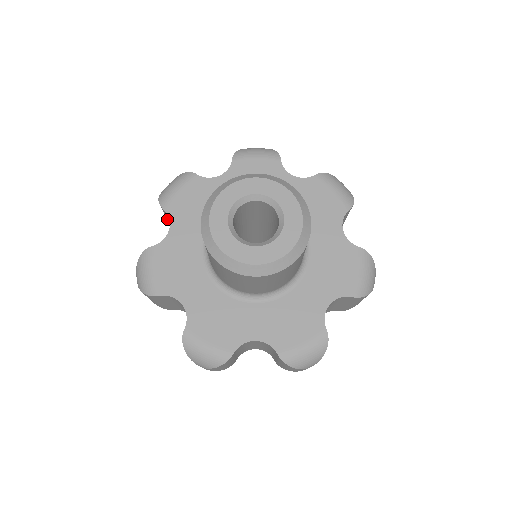
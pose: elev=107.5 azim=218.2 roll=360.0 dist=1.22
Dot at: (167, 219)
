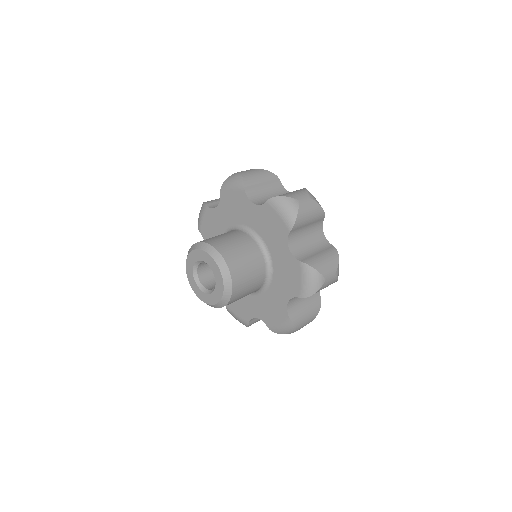
Dot at: occluded
